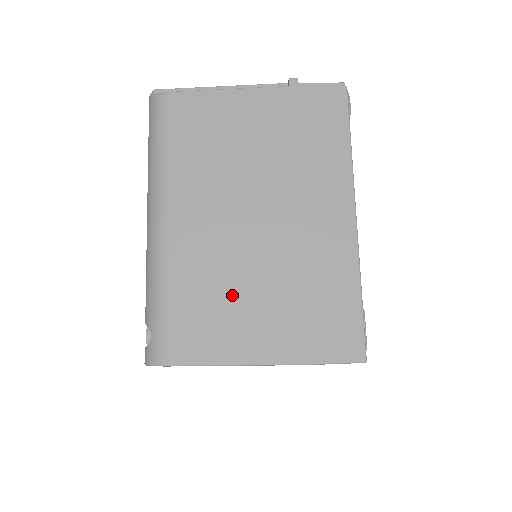
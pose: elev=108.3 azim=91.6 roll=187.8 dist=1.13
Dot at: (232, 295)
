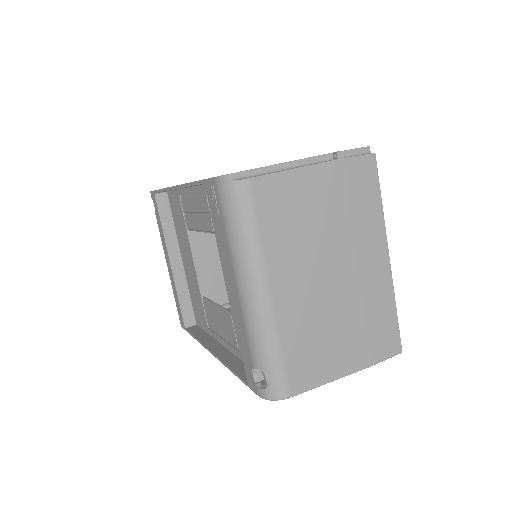
Dot at: (322, 336)
